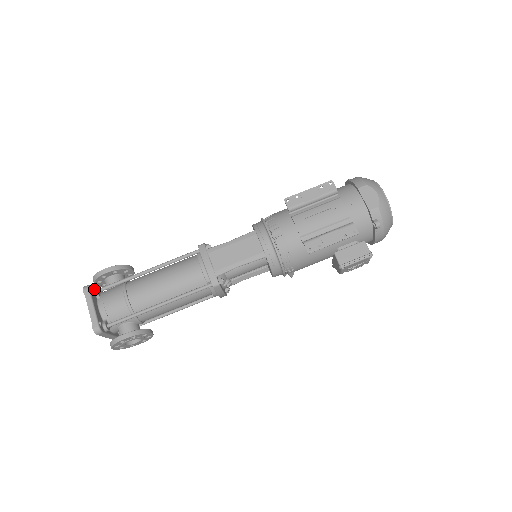
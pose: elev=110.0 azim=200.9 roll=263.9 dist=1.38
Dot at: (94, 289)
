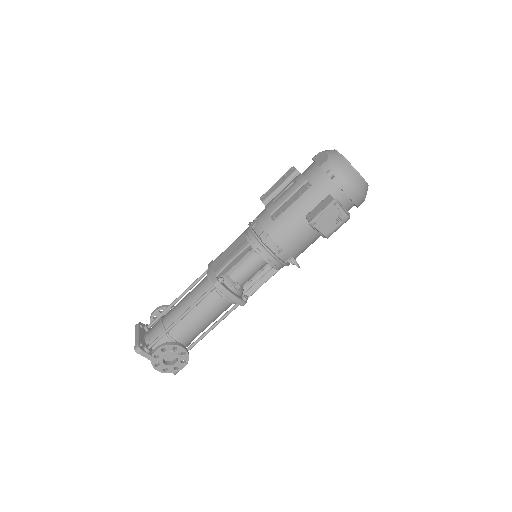
Dot at: (144, 325)
